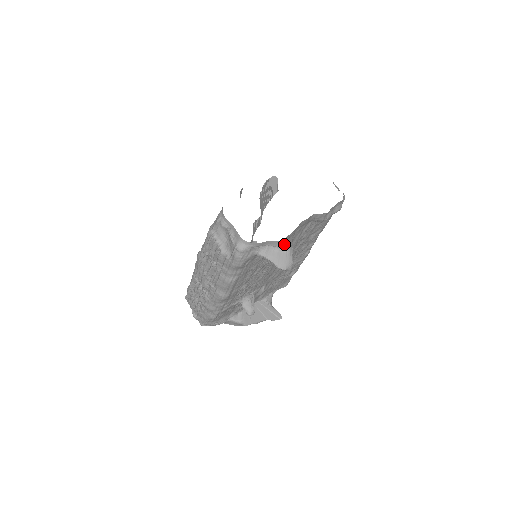
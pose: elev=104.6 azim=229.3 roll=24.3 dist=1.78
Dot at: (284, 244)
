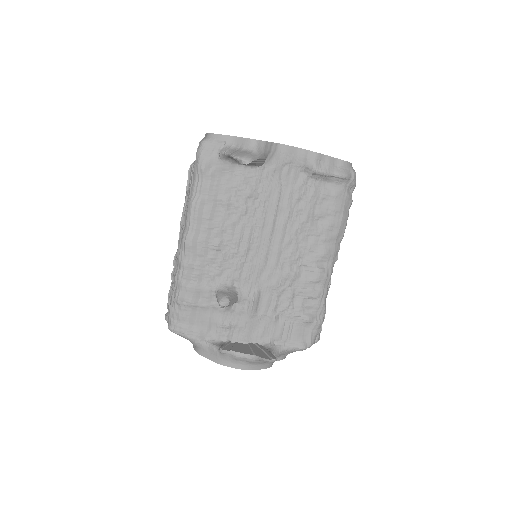
Dot at: (248, 142)
